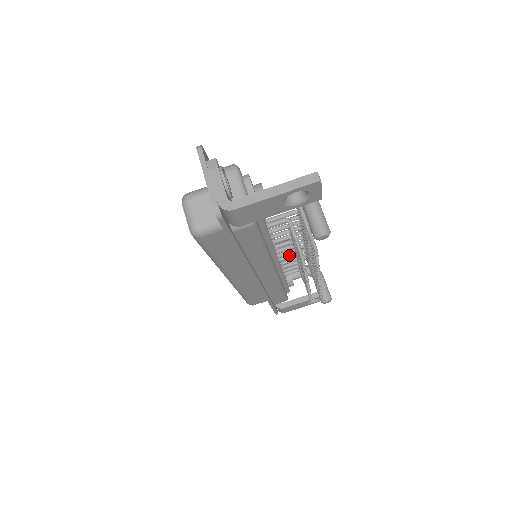
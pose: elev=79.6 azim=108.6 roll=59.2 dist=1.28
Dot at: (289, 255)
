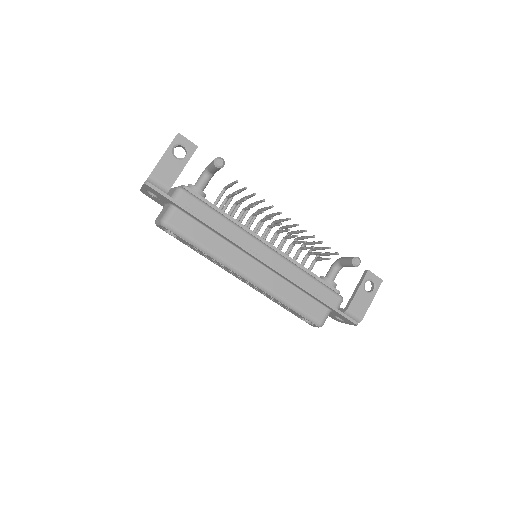
Dot at: (280, 242)
